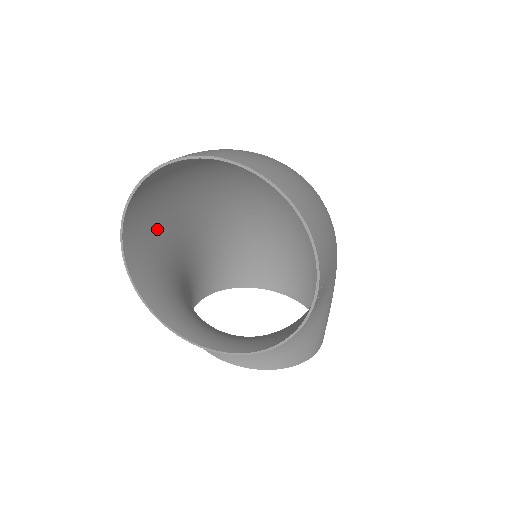
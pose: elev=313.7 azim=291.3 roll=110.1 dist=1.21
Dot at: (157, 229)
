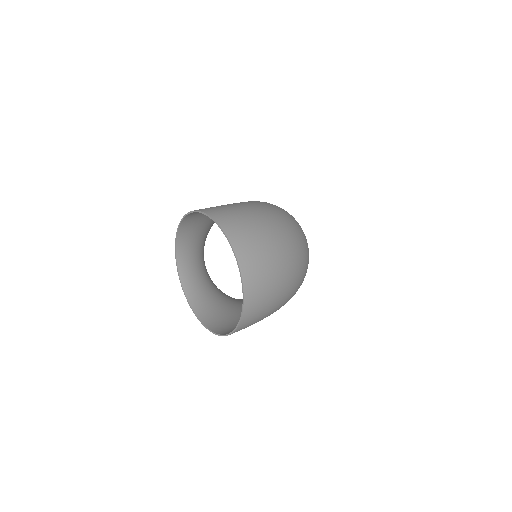
Dot at: occluded
